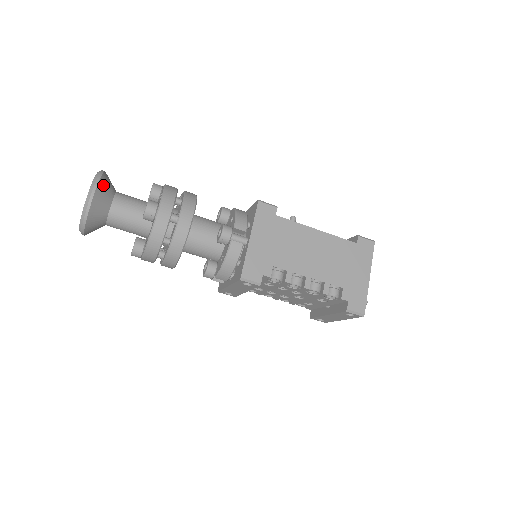
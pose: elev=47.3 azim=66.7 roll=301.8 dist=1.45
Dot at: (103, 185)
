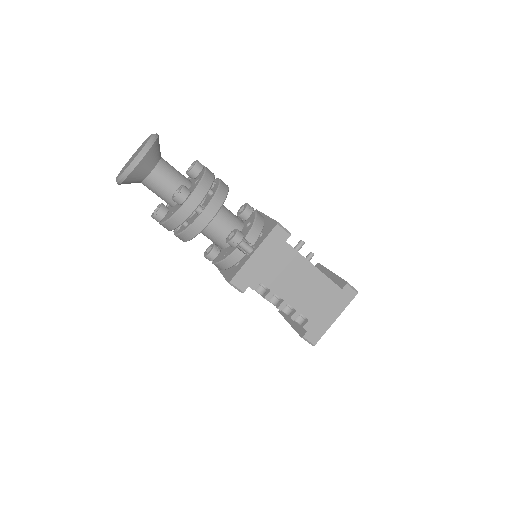
Dot at: (150, 155)
